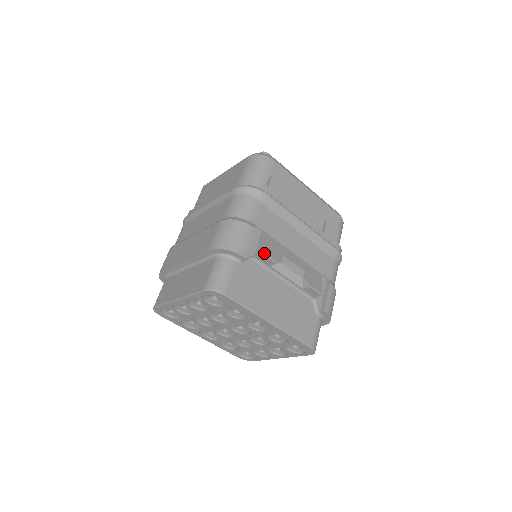
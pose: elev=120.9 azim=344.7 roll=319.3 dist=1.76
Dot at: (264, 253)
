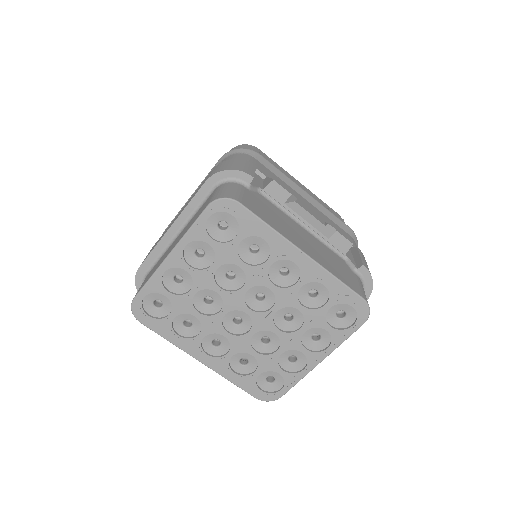
Dot at: (274, 180)
